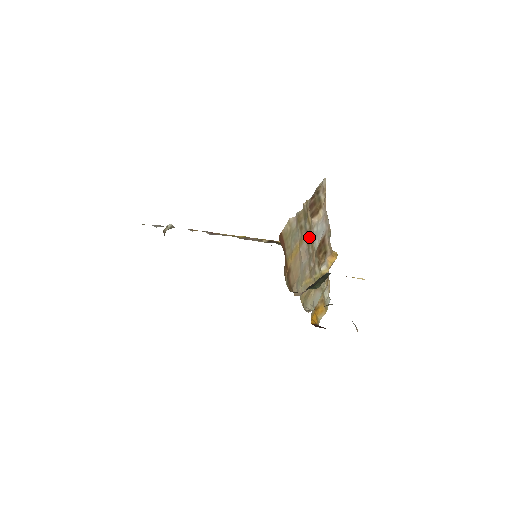
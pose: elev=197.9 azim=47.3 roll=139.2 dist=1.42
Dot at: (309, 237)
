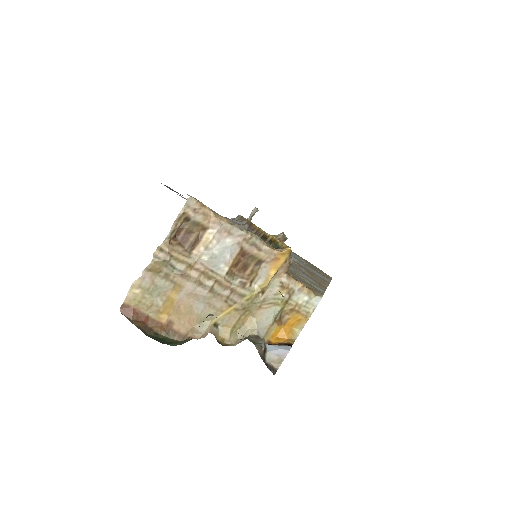
Dot at: (195, 273)
